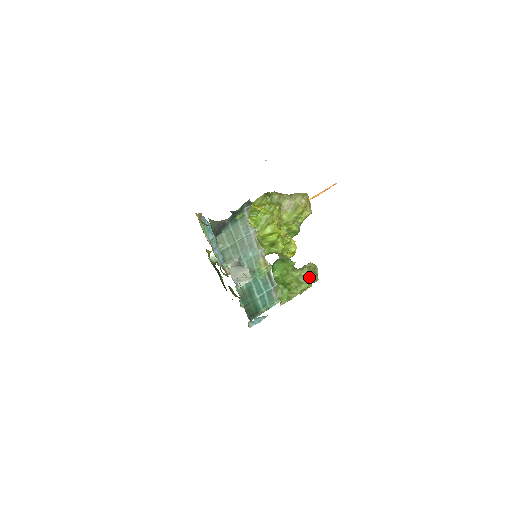
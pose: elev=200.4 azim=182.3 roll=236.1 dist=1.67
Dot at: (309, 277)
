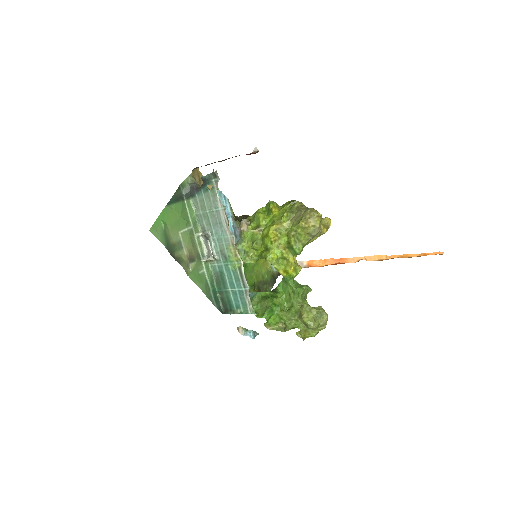
Dot at: (302, 315)
